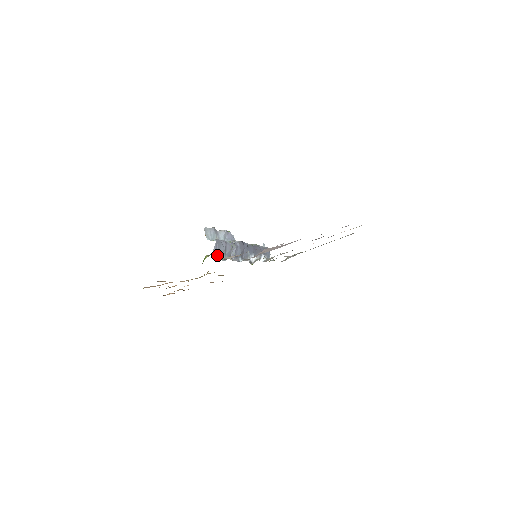
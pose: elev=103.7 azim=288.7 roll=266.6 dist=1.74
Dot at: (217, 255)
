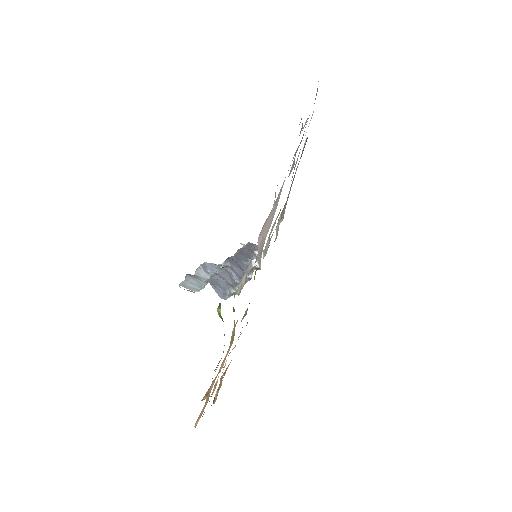
Dot at: (227, 295)
